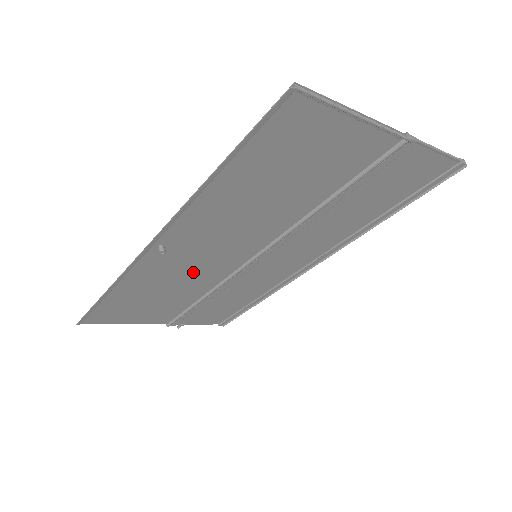
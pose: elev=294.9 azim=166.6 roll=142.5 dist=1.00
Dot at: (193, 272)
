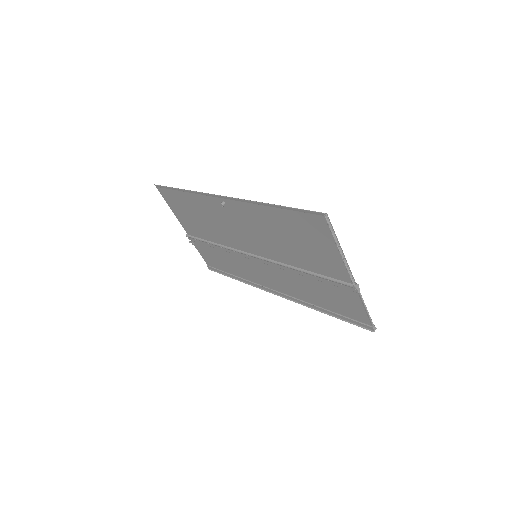
Dot at: (224, 228)
